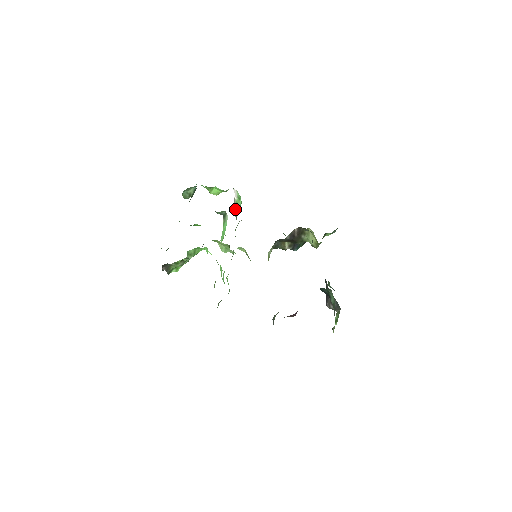
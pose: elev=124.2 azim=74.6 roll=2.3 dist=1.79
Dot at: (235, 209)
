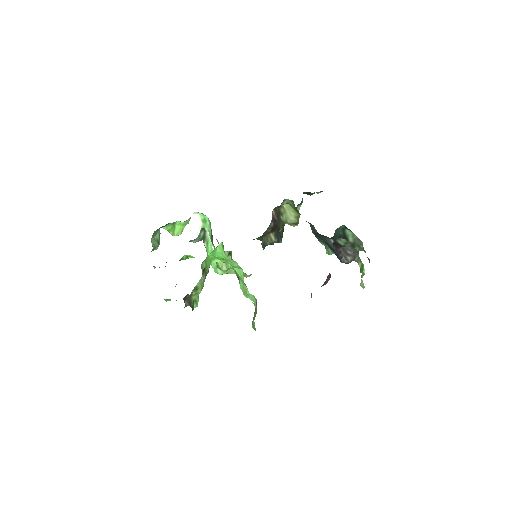
Dot at: occluded
